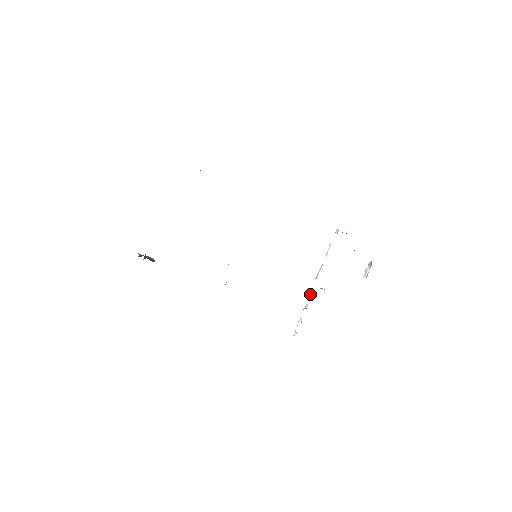
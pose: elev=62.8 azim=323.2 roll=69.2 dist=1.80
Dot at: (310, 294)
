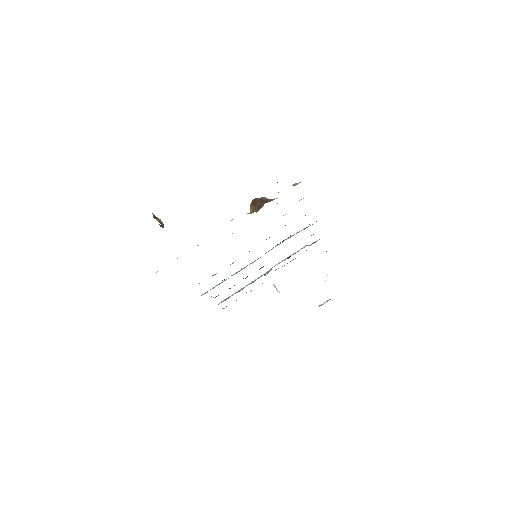
Dot at: occluded
